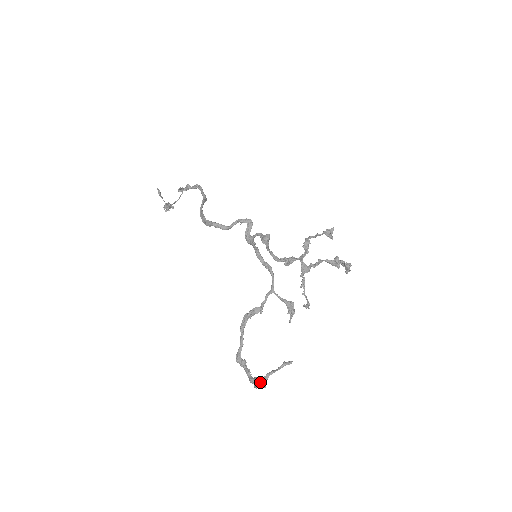
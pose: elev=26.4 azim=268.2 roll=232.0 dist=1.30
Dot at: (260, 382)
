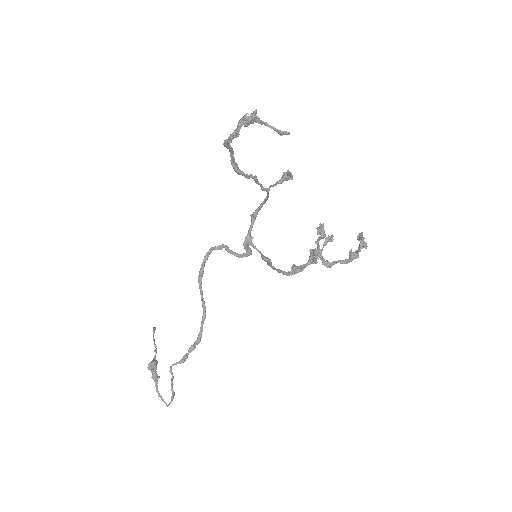
Dot at: (250, 116)
